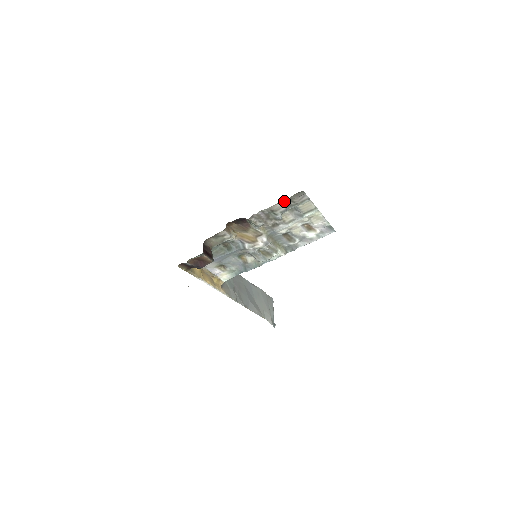
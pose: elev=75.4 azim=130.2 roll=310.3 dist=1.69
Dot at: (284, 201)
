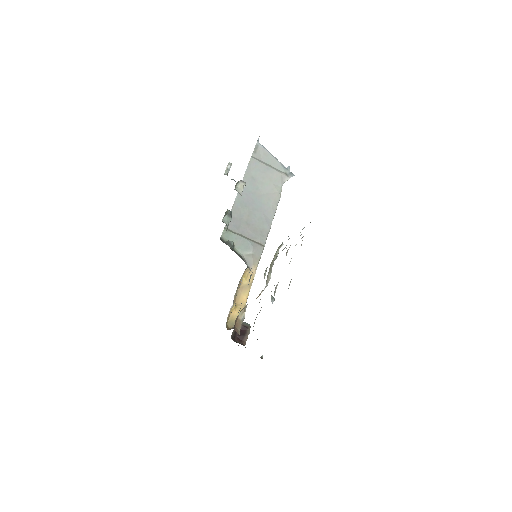
Dot at: occluded
